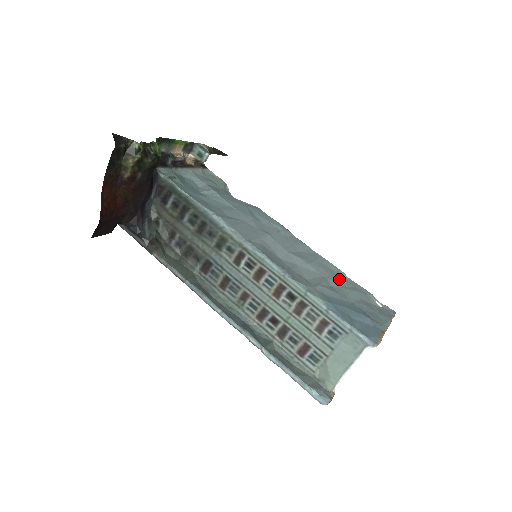
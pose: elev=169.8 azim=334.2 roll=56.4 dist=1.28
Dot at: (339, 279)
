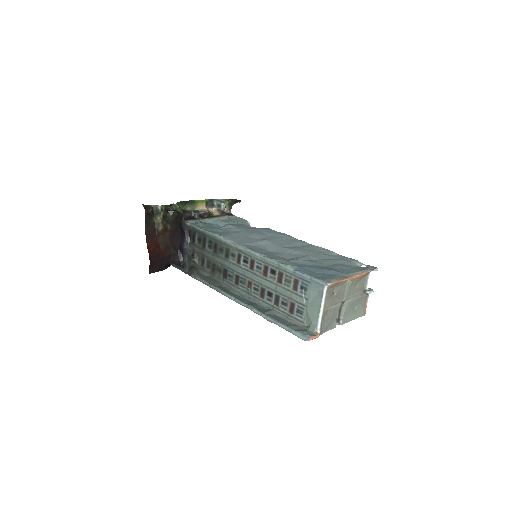
Dot at: (324, 255)
